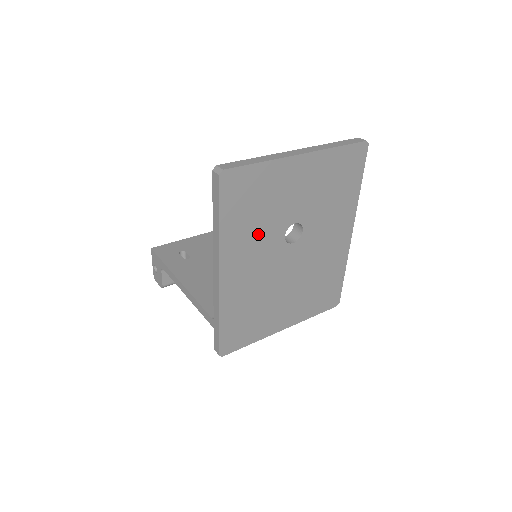
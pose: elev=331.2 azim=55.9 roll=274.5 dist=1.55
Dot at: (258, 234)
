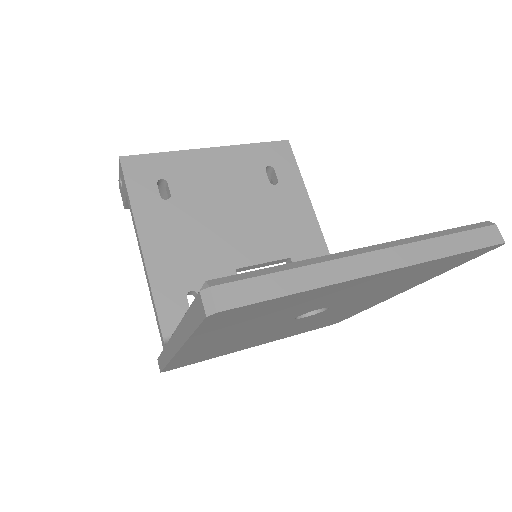
Dot at: (254, 325)
